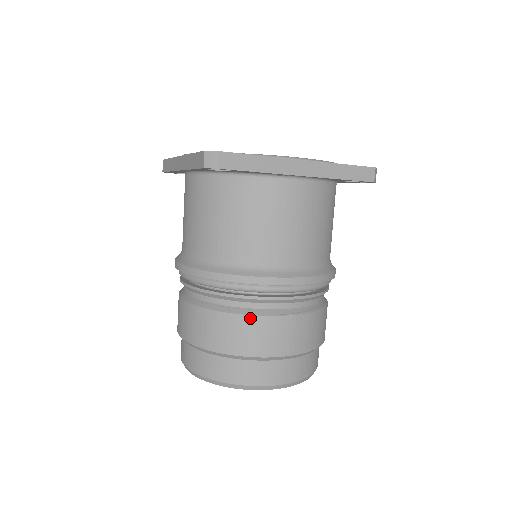
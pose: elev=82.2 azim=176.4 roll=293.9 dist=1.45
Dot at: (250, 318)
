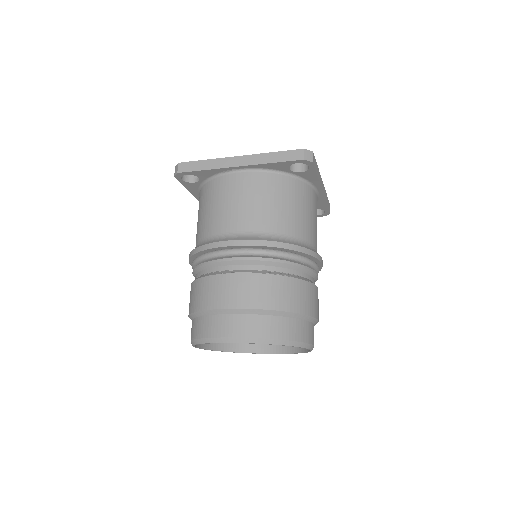
Dot at: (208, 278)
